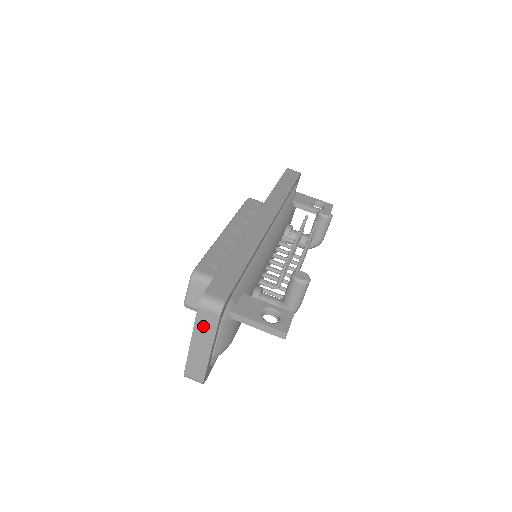
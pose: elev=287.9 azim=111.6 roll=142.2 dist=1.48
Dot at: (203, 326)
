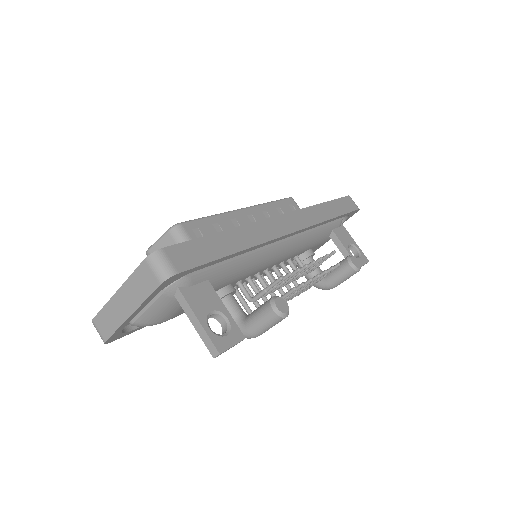
Dot at: (138, 283)
